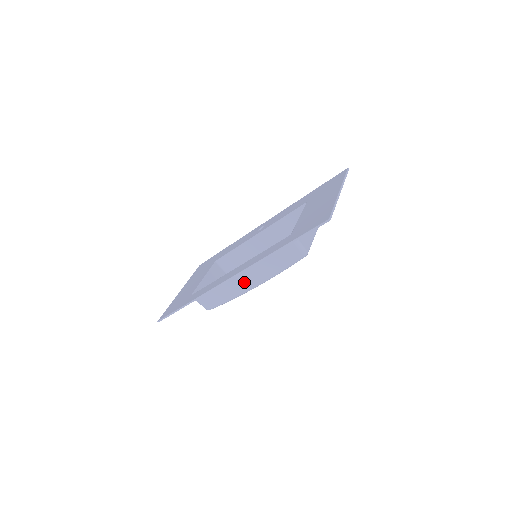
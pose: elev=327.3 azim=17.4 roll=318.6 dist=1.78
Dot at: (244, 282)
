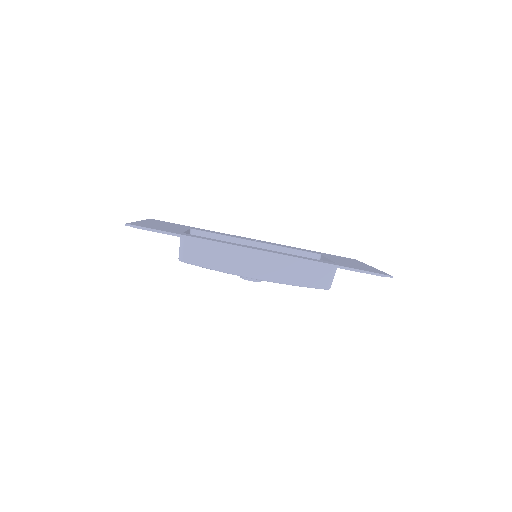
Dot at: (253, 266)
